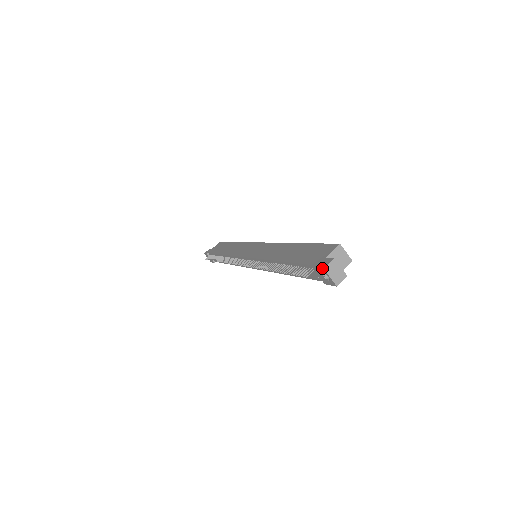
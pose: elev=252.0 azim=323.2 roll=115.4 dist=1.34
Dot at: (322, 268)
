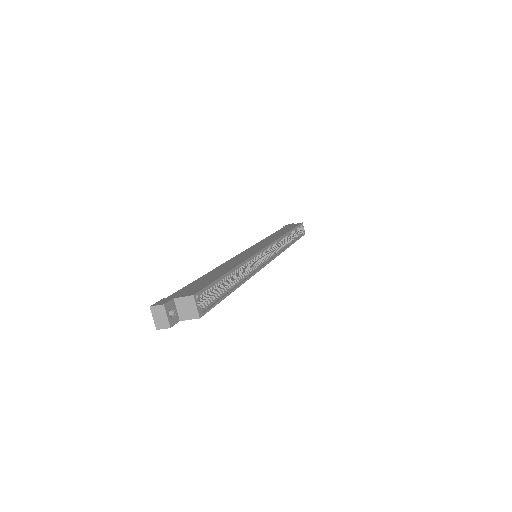
Dot at: (151, 305)
